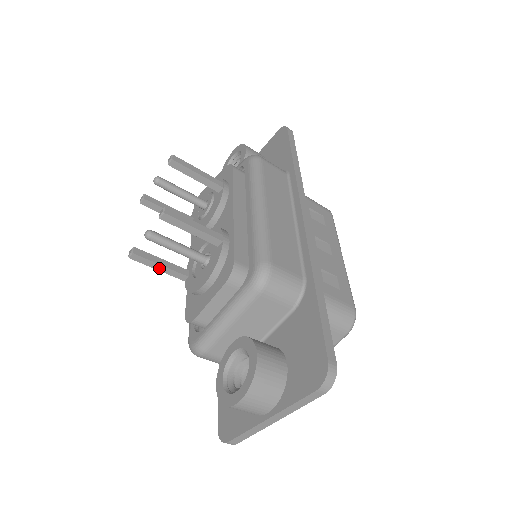
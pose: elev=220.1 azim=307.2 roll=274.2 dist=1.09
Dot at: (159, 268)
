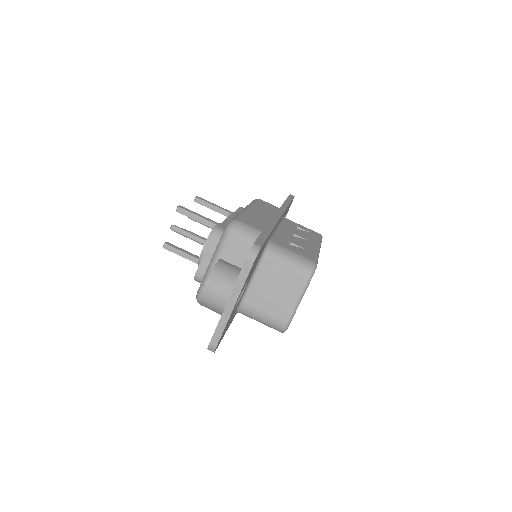
Dot at: (182, 255)
